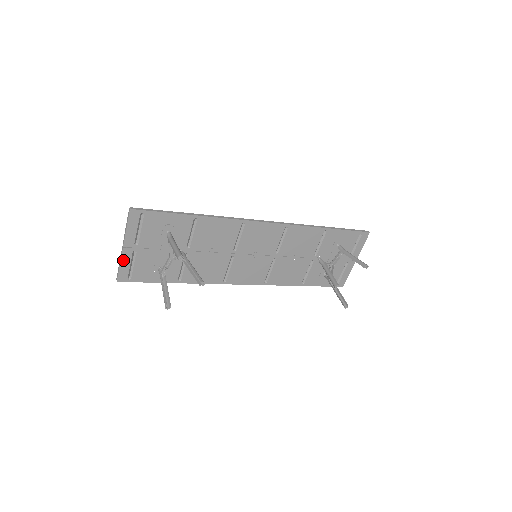
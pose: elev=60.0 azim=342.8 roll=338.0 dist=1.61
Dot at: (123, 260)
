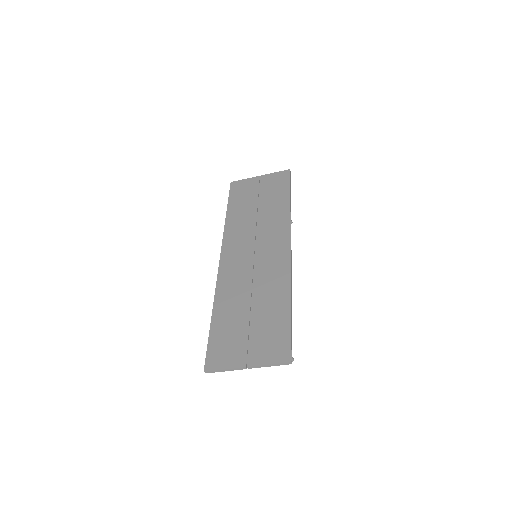
Dot at: (232, 368)
